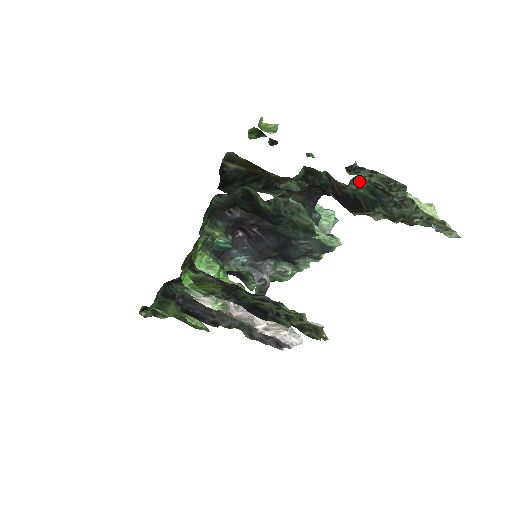
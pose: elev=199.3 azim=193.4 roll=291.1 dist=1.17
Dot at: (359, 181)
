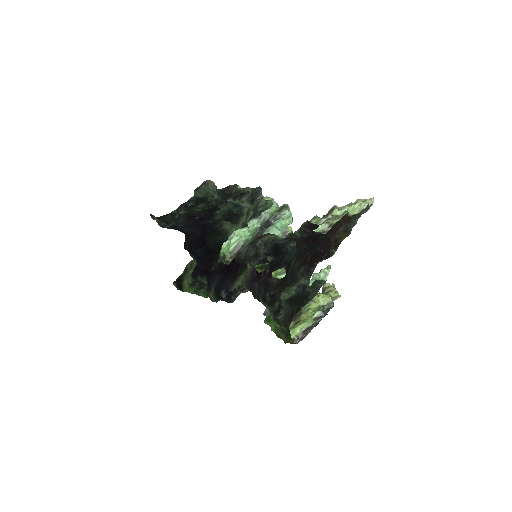
Dot at: (320, 224)
